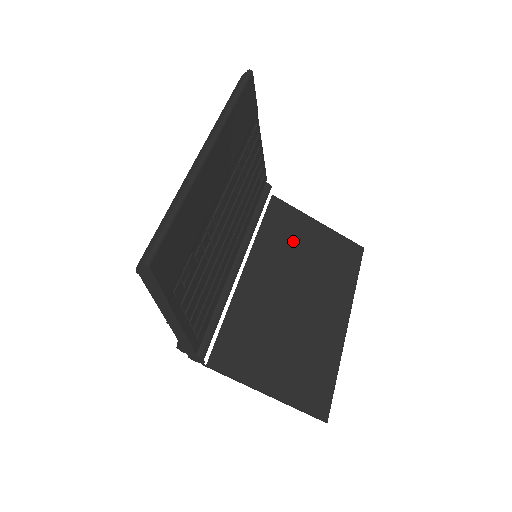
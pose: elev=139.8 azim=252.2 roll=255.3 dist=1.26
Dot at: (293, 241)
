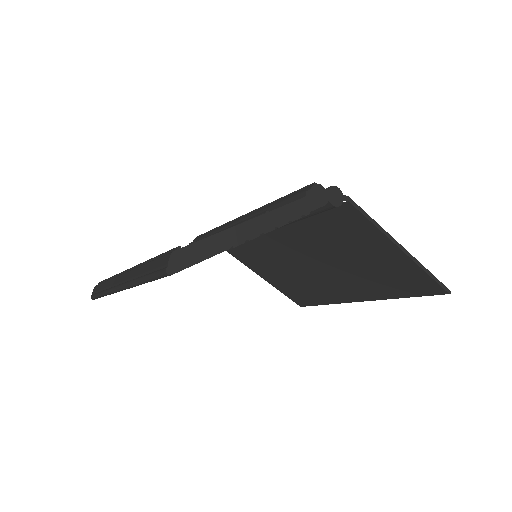
Dot at: (345, 243)
